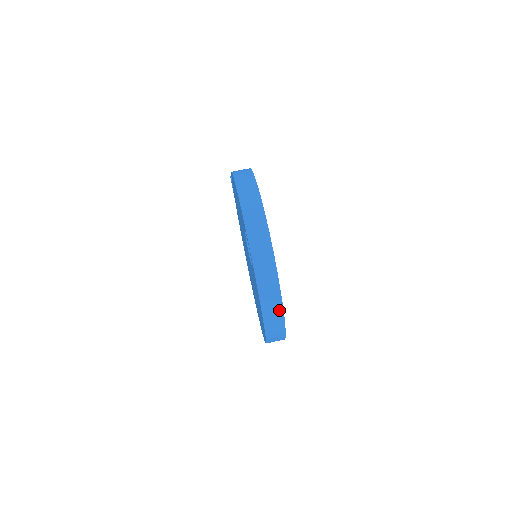
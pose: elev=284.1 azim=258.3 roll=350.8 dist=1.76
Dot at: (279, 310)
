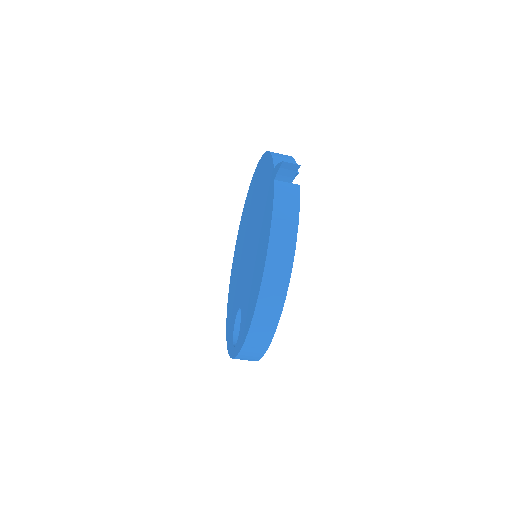
Dot at: occluded
